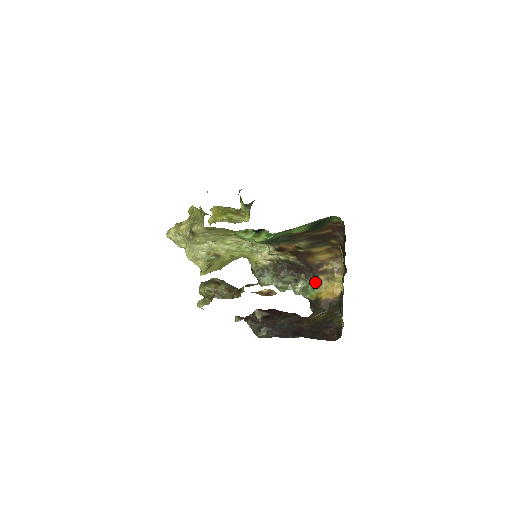
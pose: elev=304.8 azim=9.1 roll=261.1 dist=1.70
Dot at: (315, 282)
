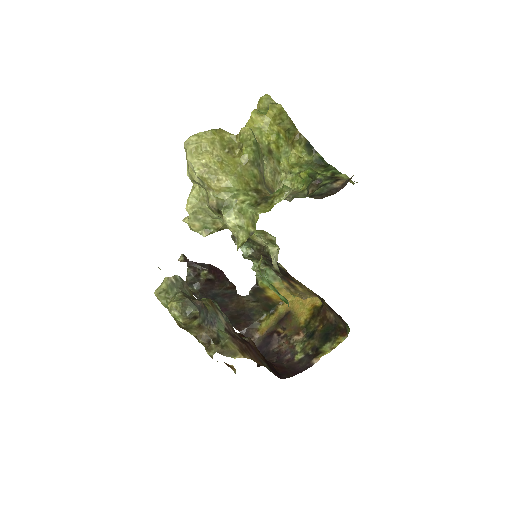
Dot at: (277, 280)
